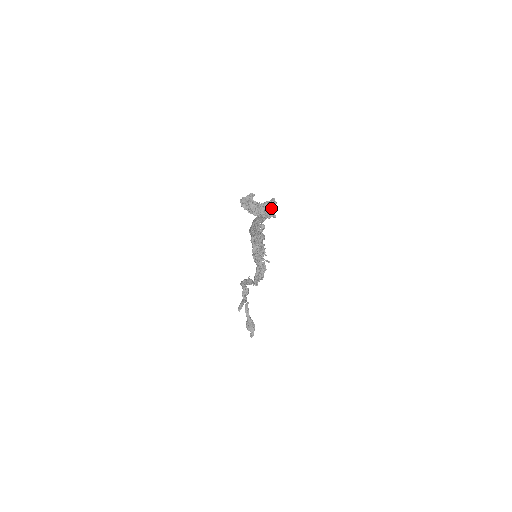
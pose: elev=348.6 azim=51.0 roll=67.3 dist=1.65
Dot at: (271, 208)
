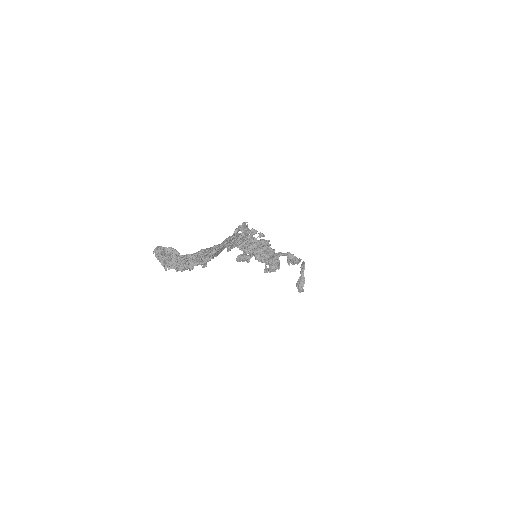
Dot at: (196, 260)
